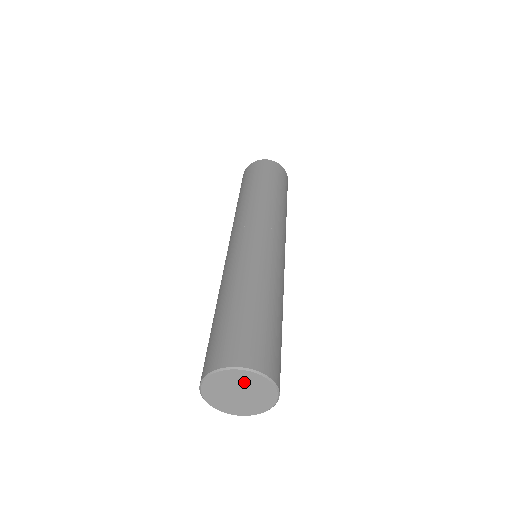
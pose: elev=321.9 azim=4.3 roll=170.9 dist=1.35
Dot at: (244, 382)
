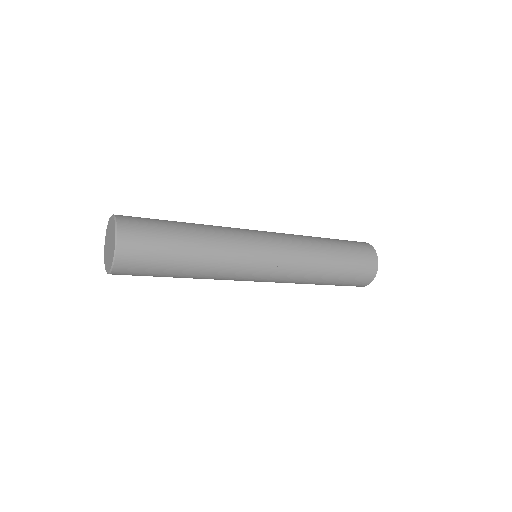
Dot at: (112, 230)
